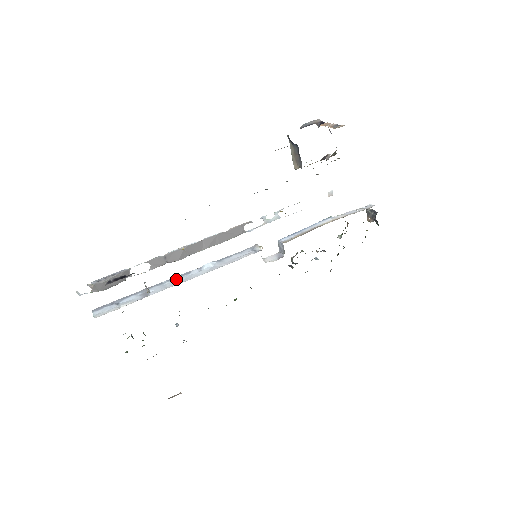
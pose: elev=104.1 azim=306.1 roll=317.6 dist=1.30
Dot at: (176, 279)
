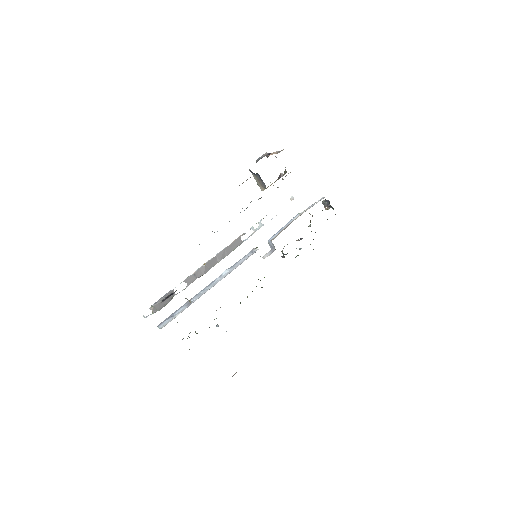
Dot at: (207, 288)
